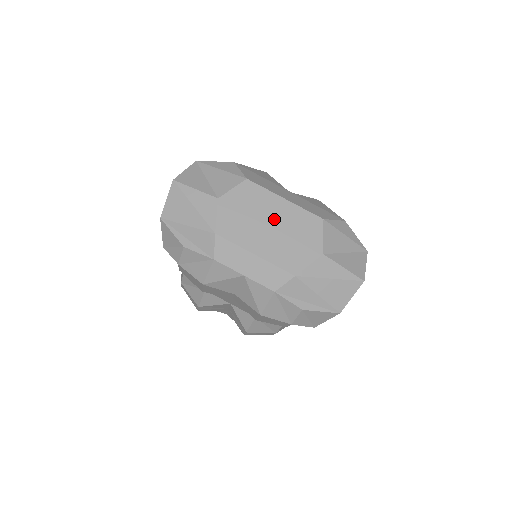
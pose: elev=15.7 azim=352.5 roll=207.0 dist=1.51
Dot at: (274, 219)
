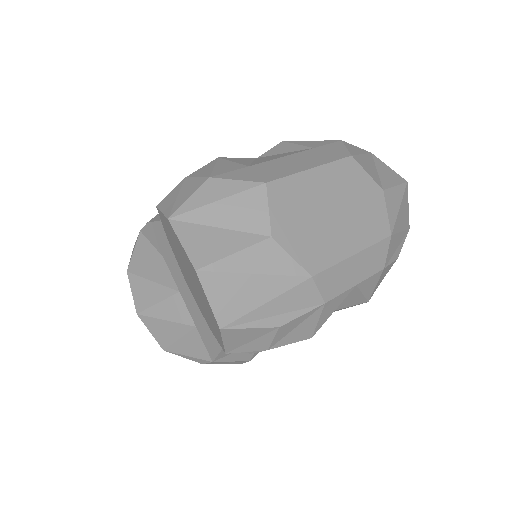
Dot at: (328, 200)
